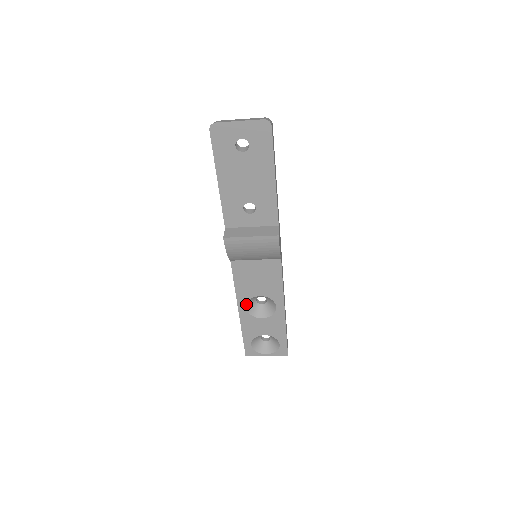
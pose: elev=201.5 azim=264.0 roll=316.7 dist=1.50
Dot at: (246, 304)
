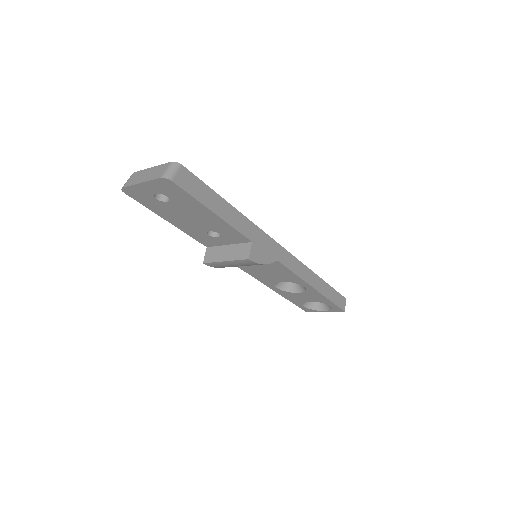
Dot at: (275, 286)
